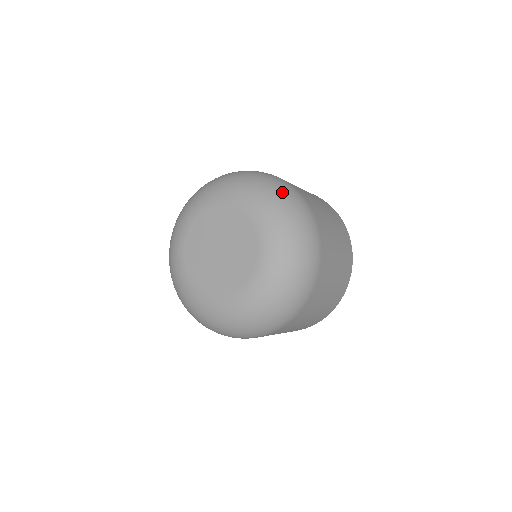
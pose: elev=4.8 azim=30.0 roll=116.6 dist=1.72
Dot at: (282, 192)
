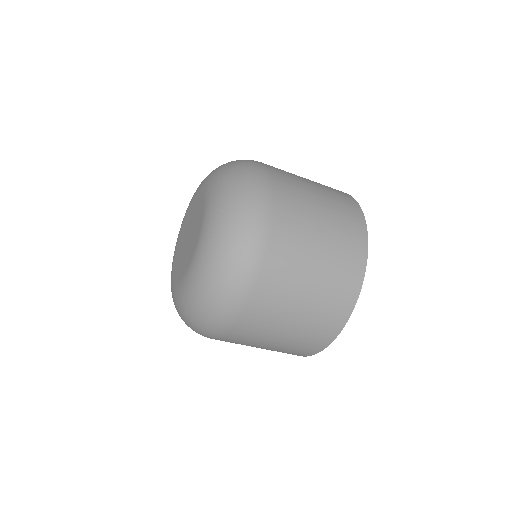
Dot at: (237, 164)
